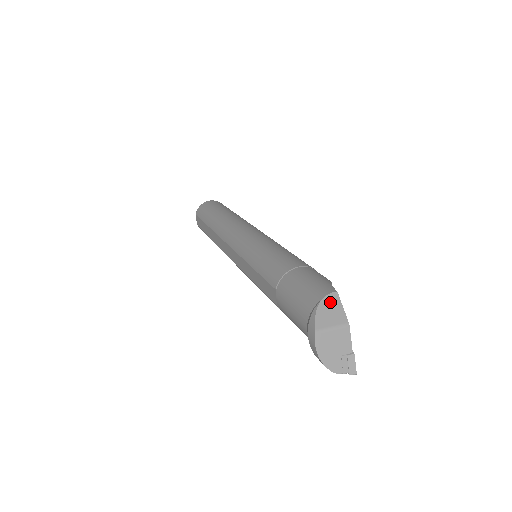
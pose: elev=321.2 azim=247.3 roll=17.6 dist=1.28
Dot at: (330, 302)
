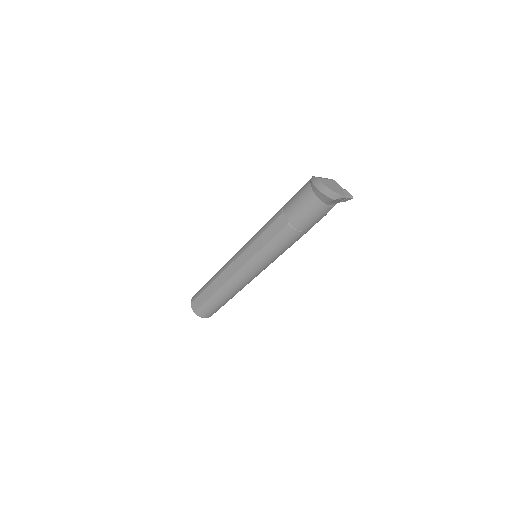
Dot at: occluded
